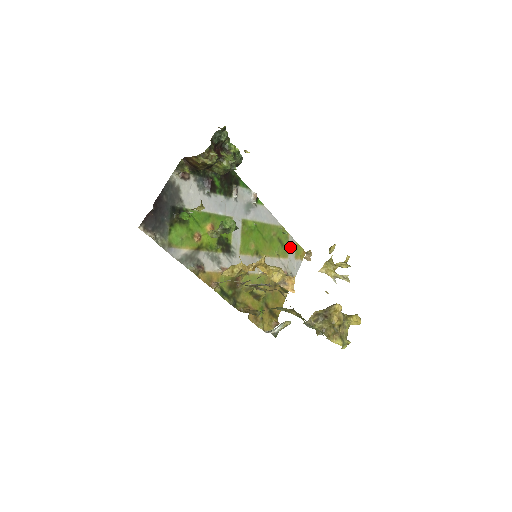
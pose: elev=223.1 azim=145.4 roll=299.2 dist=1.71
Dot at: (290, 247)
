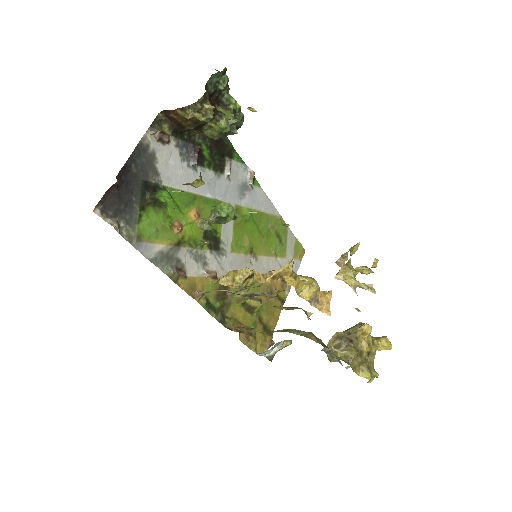
Dot at: (289, 244)
